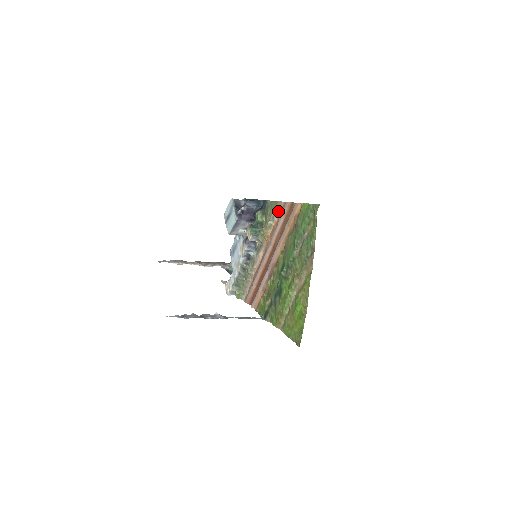
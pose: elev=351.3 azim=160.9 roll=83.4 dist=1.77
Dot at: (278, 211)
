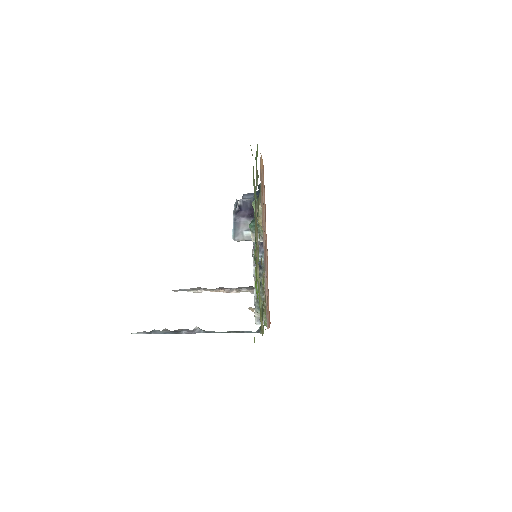
Dot at: occluded
